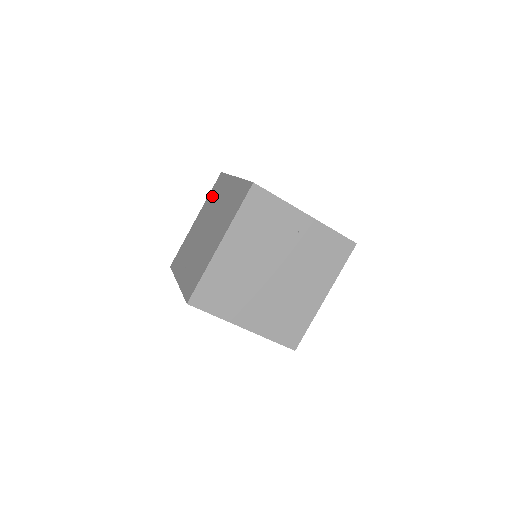
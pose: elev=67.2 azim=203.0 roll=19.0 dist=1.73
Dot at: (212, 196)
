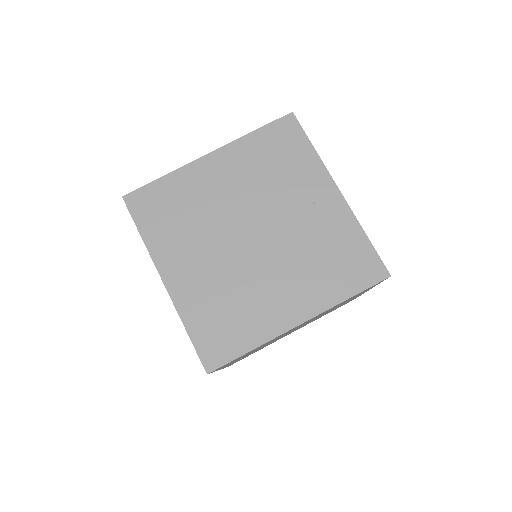
Dot at: occluded
